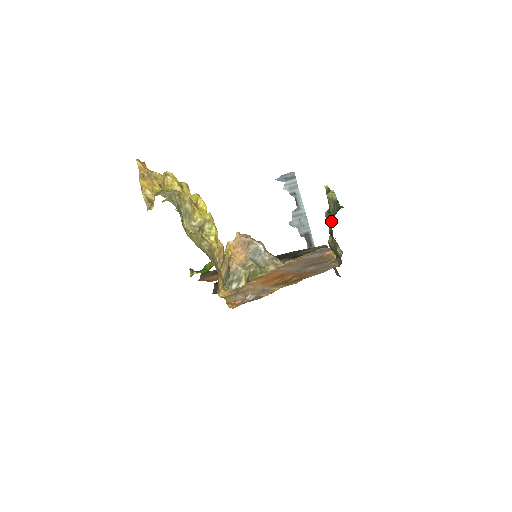
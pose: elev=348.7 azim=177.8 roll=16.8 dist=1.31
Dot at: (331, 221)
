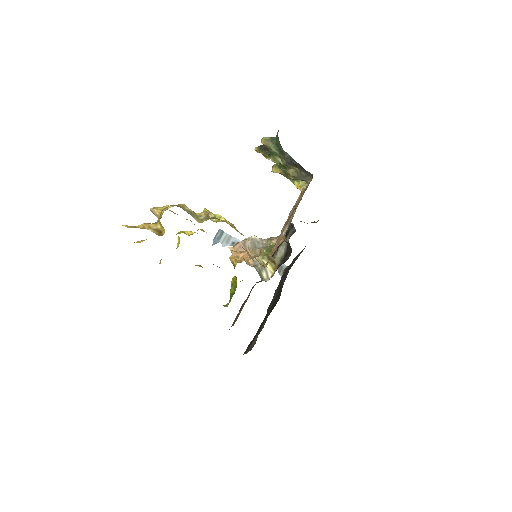
Dot at: (280, 160)
